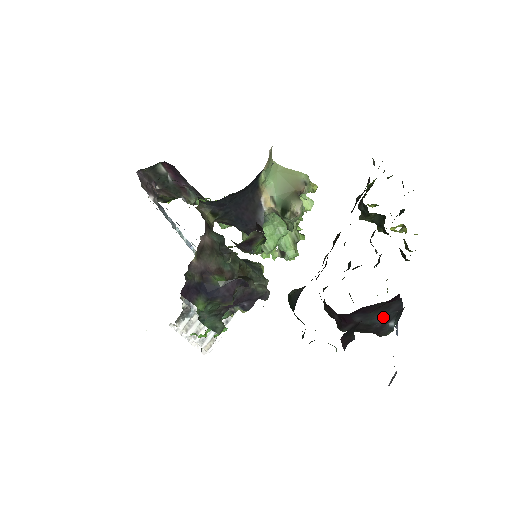
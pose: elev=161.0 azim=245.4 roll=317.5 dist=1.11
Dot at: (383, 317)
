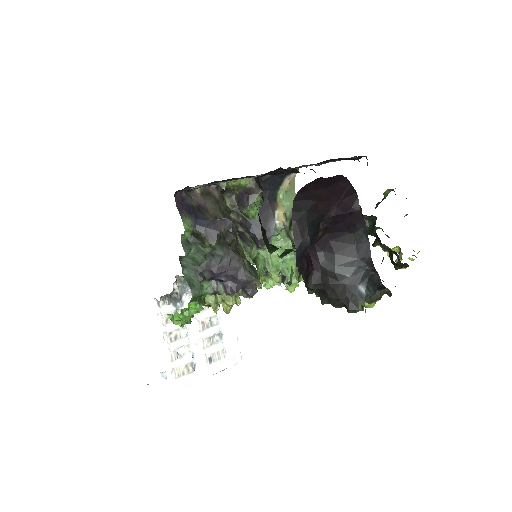
Dot at: (351, 268)
